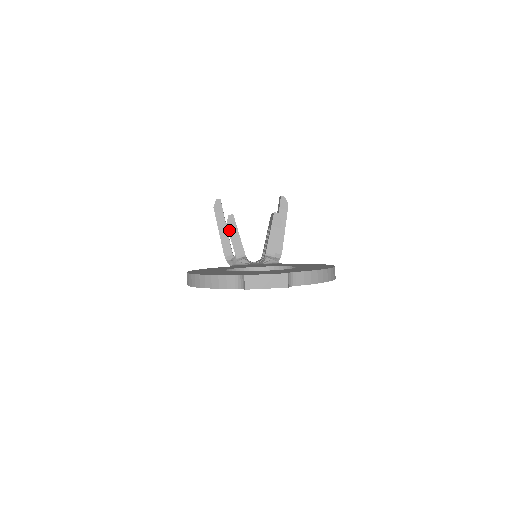
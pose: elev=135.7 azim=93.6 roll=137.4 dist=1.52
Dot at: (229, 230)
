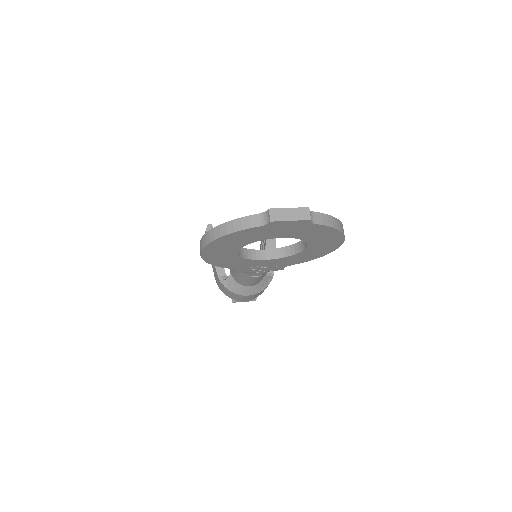
Dot at: occluded
